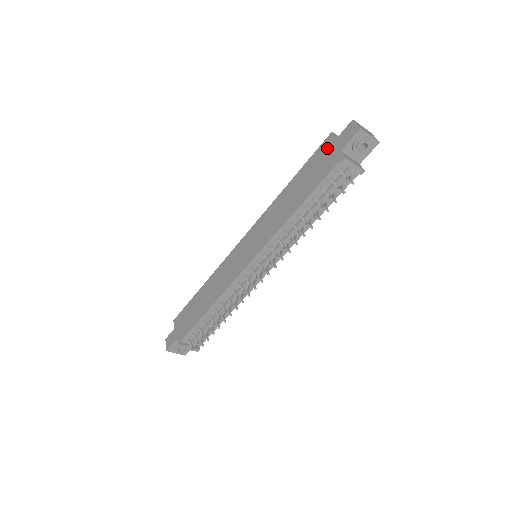
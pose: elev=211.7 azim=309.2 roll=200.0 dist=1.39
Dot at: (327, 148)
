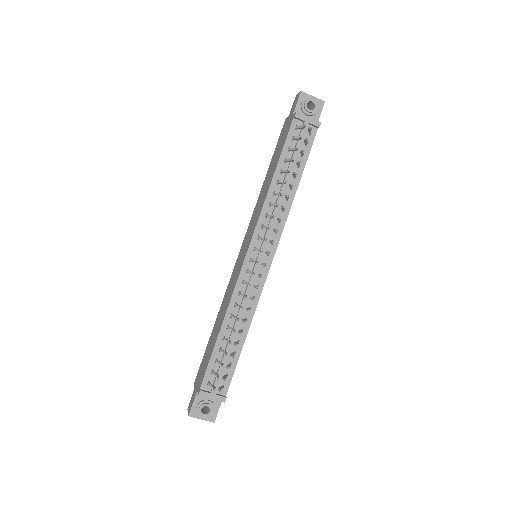
Dot at: (284, 128)
